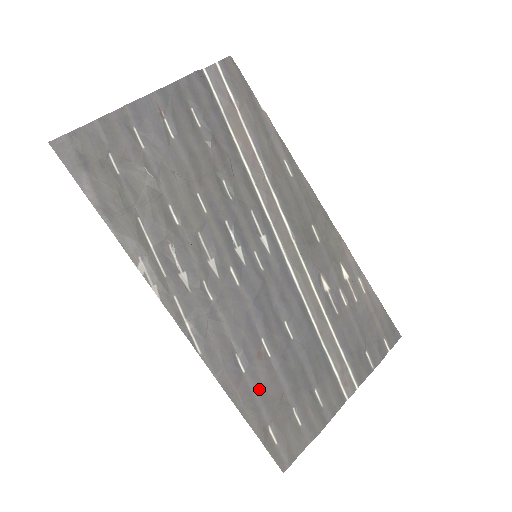
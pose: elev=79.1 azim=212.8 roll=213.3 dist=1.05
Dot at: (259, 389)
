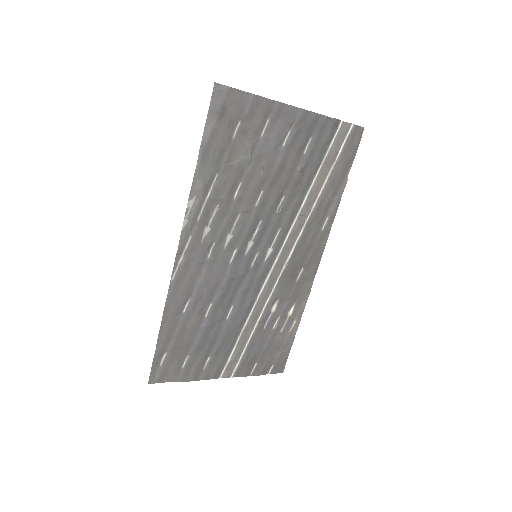
Dot at: (182, 329)
